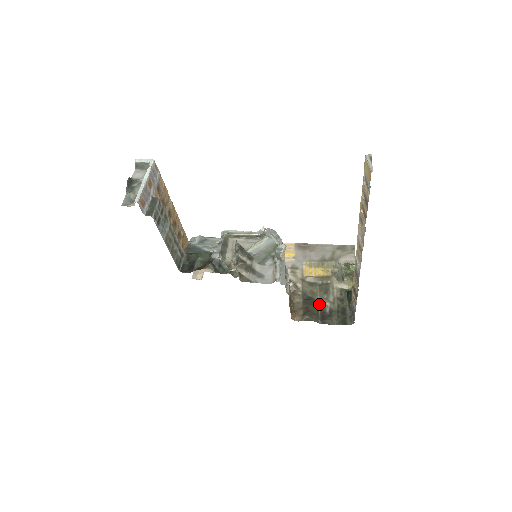
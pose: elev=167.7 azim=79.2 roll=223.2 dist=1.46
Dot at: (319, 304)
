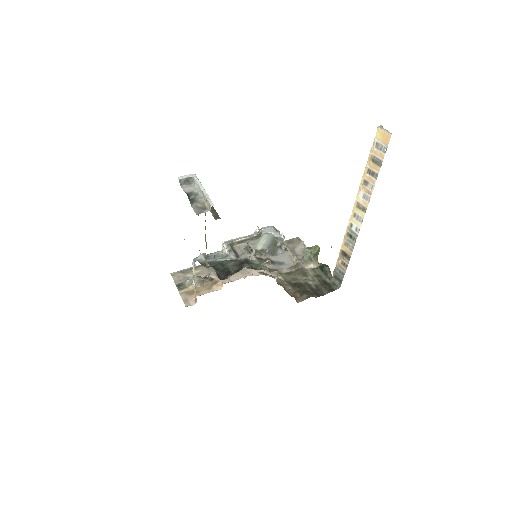
Dot at: (305, 285)
